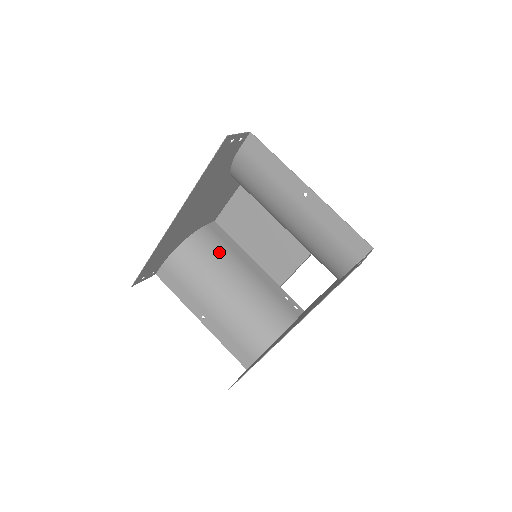
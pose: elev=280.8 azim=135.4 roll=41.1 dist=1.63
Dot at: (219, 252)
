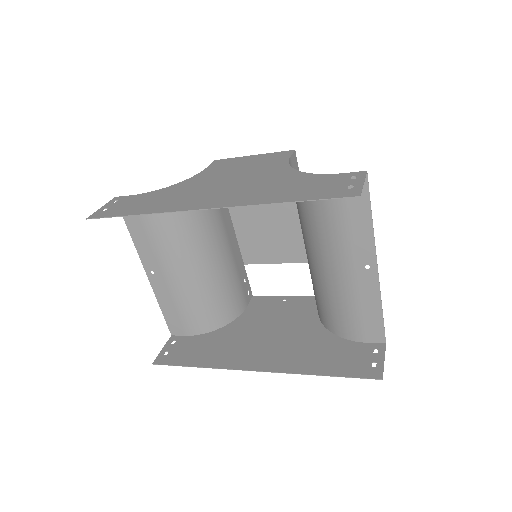
Dot at: (209, 213)
